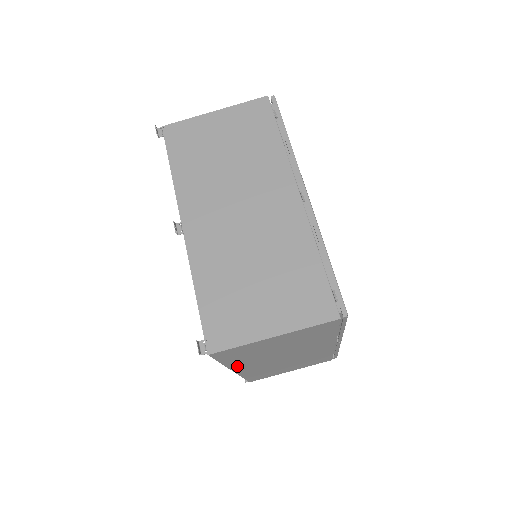
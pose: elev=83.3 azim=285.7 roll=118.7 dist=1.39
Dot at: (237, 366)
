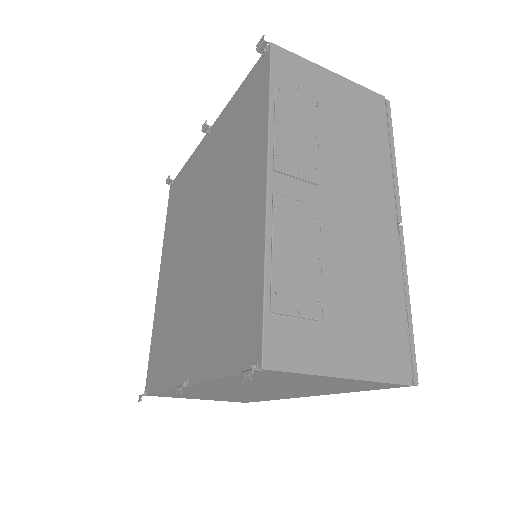
Dot at: occluded
